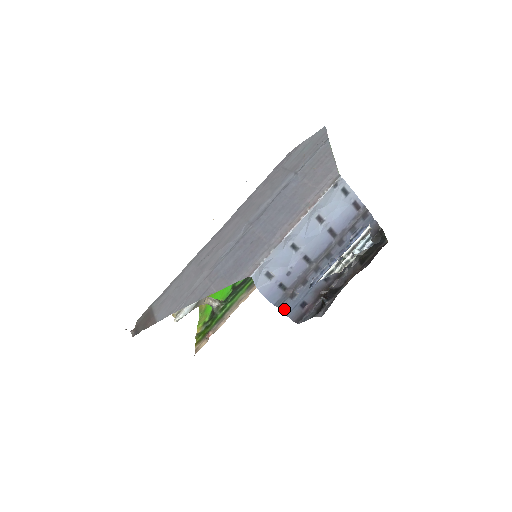
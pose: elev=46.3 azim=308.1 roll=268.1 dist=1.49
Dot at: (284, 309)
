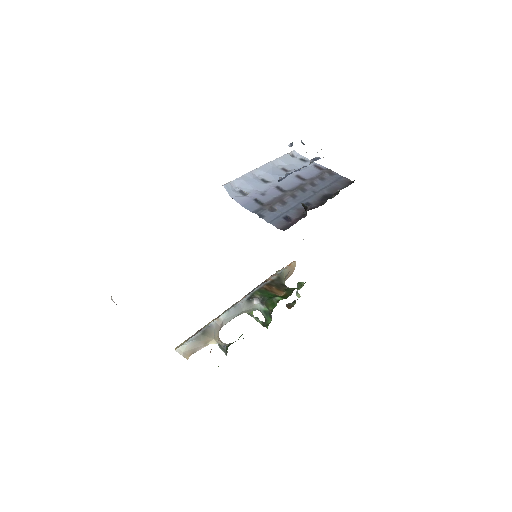
Dot at: (264, 217)
